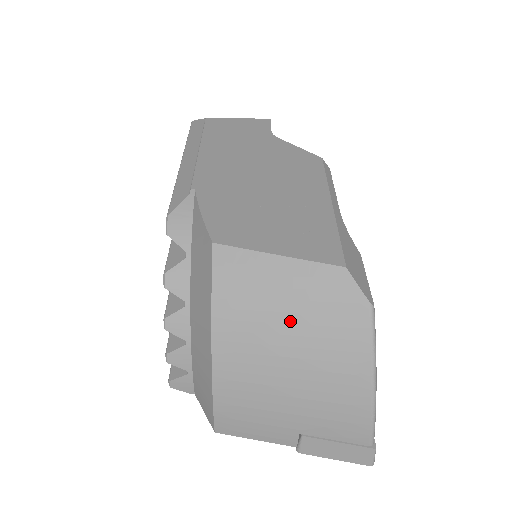
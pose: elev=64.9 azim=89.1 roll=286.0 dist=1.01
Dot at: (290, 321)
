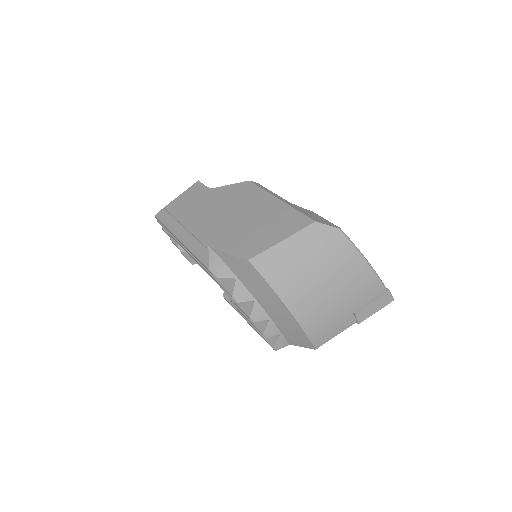
Dot at: (311, 265)
